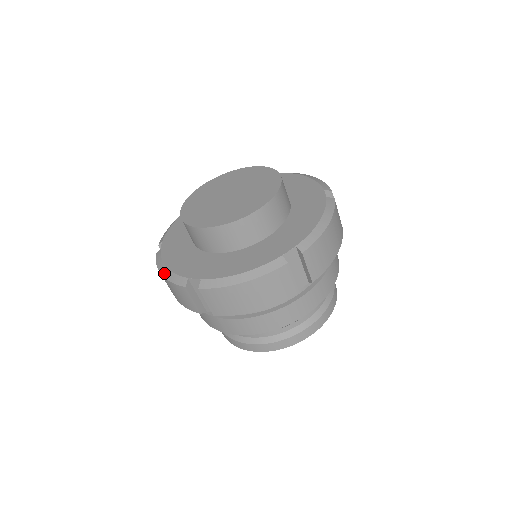
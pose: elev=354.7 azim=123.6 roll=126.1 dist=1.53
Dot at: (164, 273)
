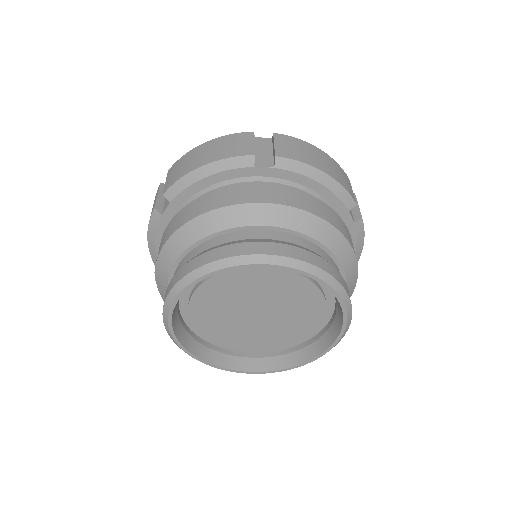
Dot at: occluded
